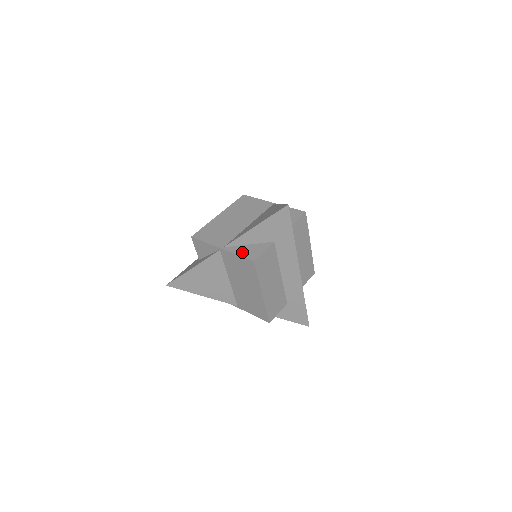
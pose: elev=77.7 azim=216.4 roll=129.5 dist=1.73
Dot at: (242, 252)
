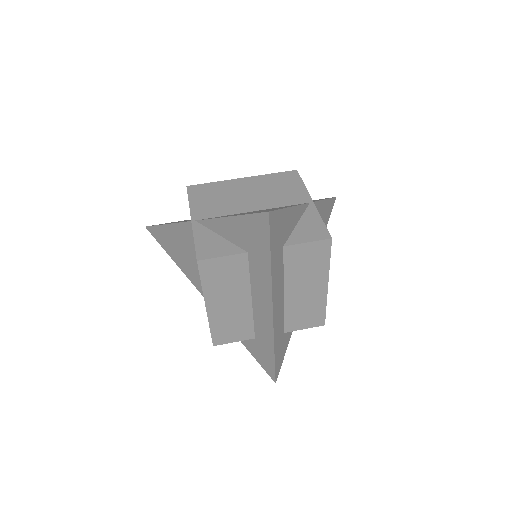
Dot at: (202, 240)
